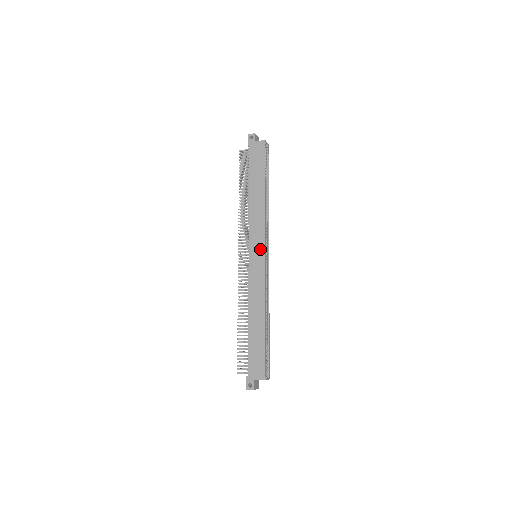
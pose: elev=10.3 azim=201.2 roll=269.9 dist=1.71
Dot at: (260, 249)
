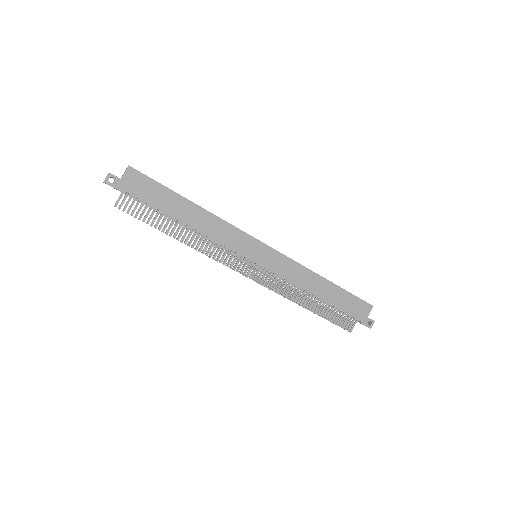
Dot at: (257, 247)
